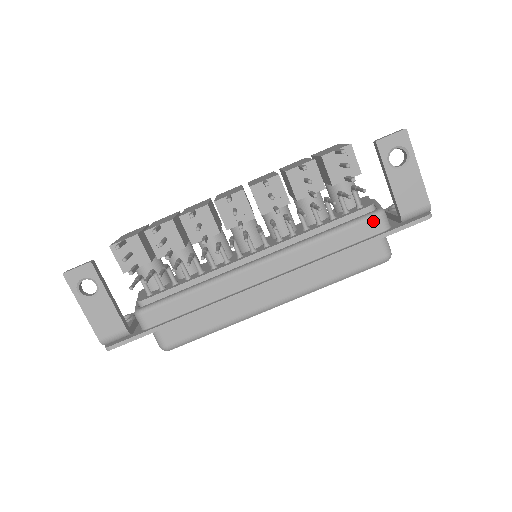
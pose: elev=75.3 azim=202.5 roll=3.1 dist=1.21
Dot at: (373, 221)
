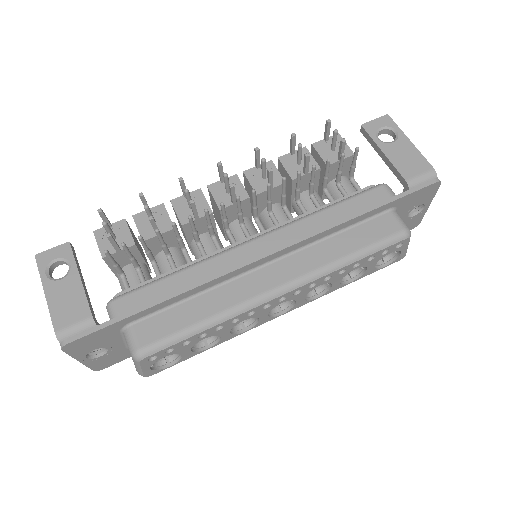
Dot at: (377, 191)
